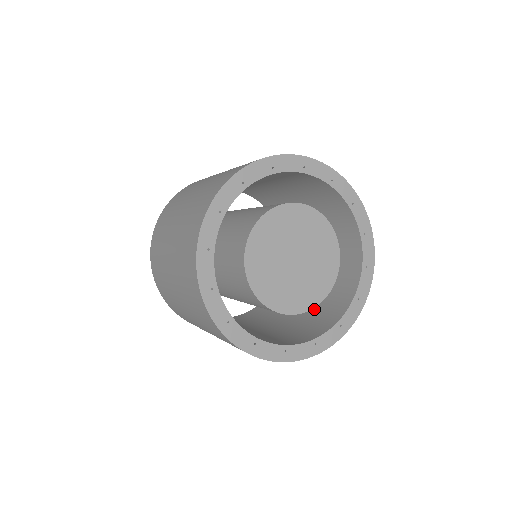
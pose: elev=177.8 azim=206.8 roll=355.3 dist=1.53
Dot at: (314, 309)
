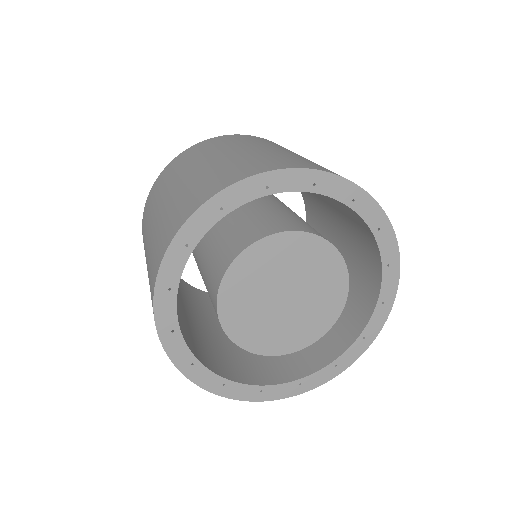
Dot at: (350, 270)
